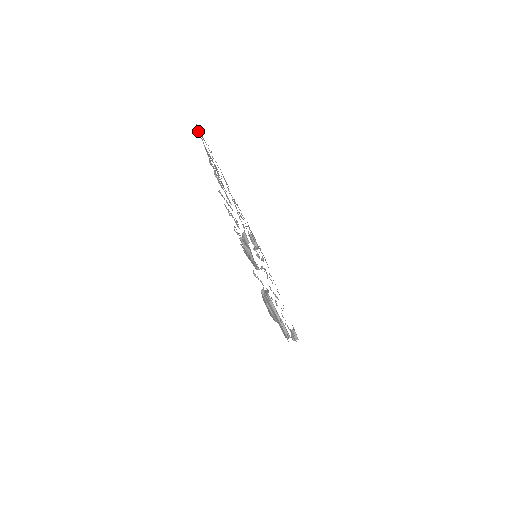
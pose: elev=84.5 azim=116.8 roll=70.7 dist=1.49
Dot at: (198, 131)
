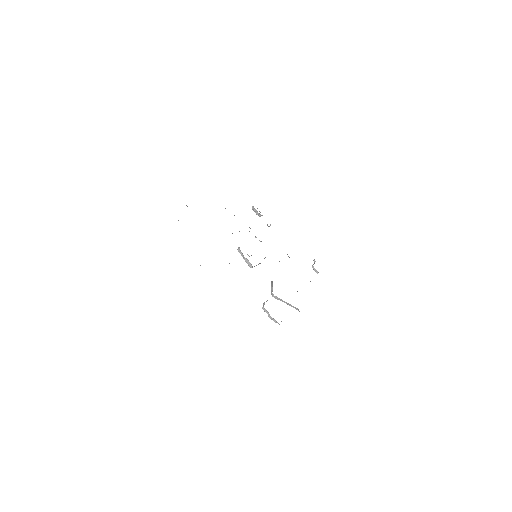
Dot at: occluded
